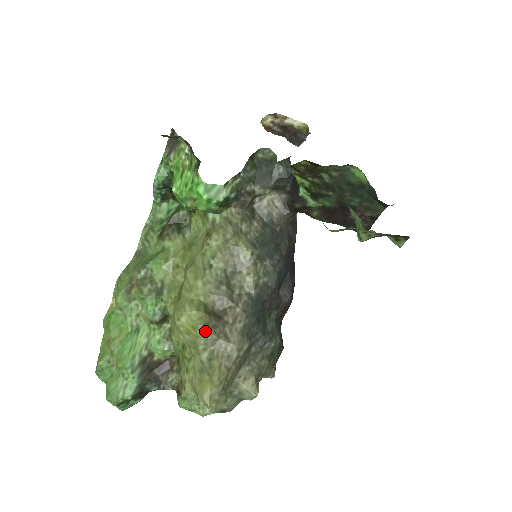
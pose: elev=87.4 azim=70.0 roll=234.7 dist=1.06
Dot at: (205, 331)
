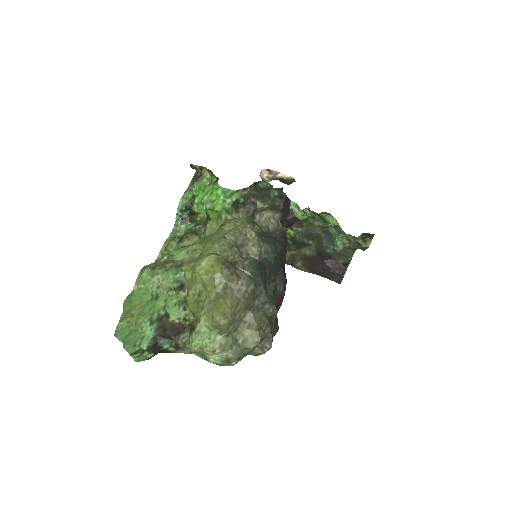
Dot at: (222, 267)
